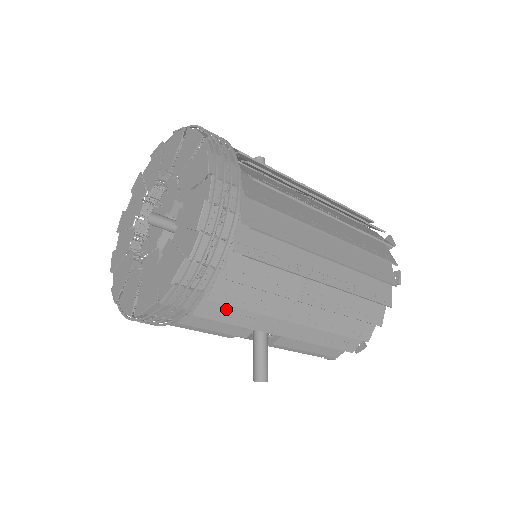
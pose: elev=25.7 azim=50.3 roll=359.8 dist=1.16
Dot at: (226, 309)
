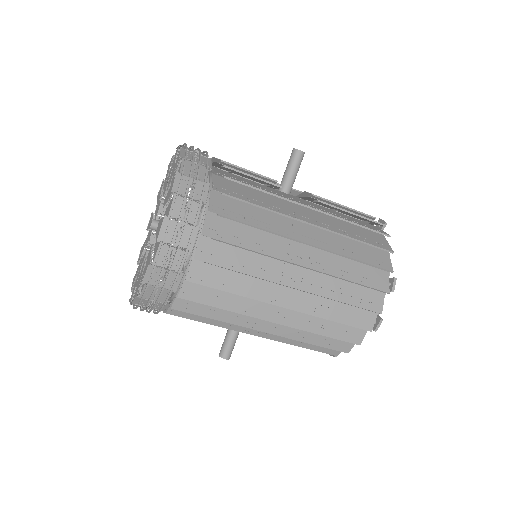
Dot at: occluded
